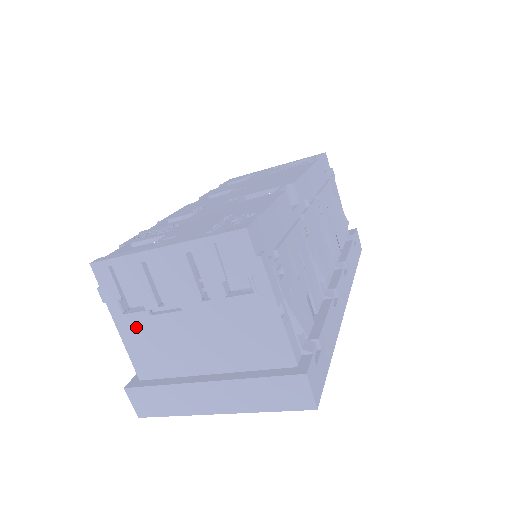
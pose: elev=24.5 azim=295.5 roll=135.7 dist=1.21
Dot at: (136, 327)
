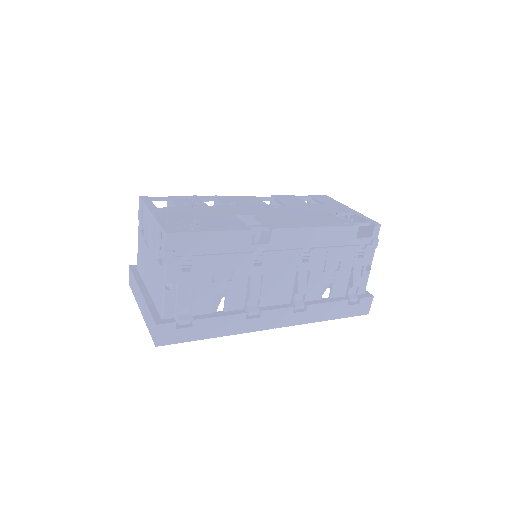
Dot at: (141, 242)
